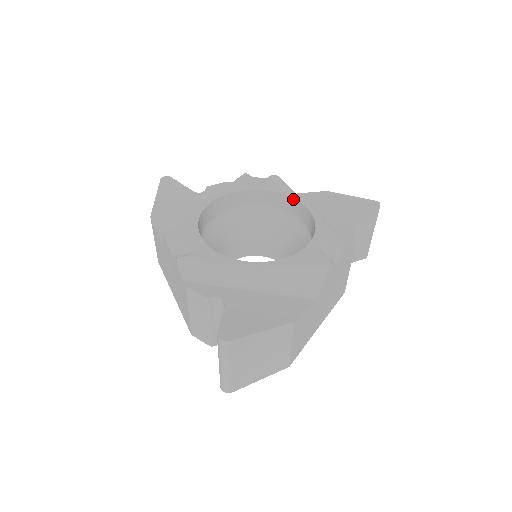
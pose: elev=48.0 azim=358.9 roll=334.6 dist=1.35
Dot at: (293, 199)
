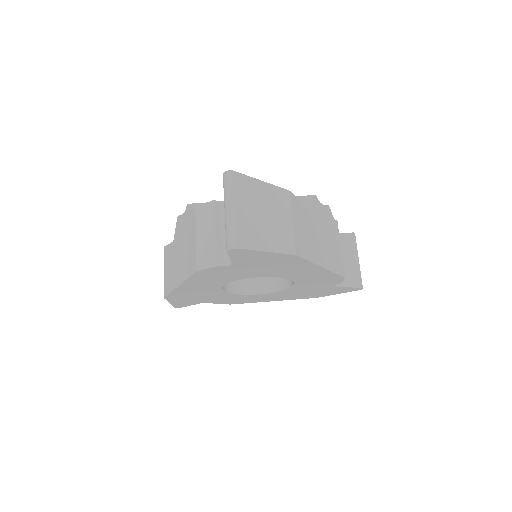
Dot at: occluded
